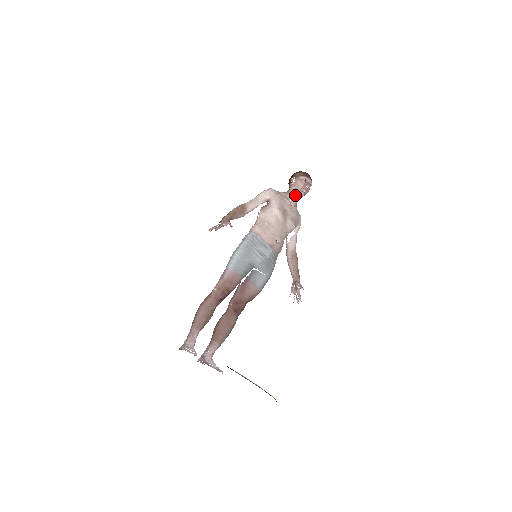
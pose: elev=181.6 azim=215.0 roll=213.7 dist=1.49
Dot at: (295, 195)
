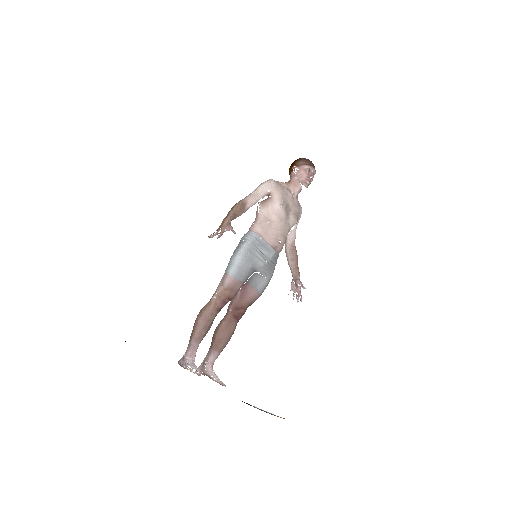
Dot at: (297, 186)
